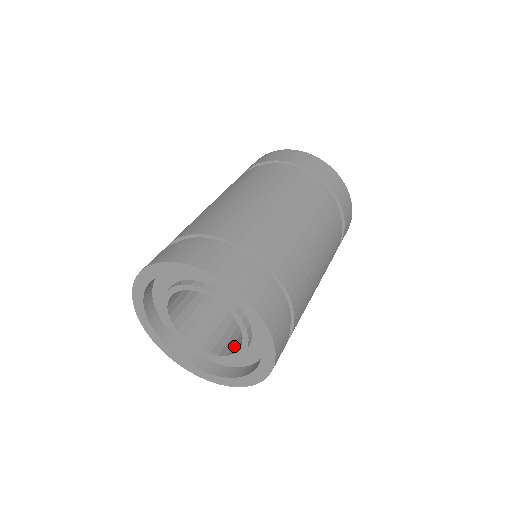
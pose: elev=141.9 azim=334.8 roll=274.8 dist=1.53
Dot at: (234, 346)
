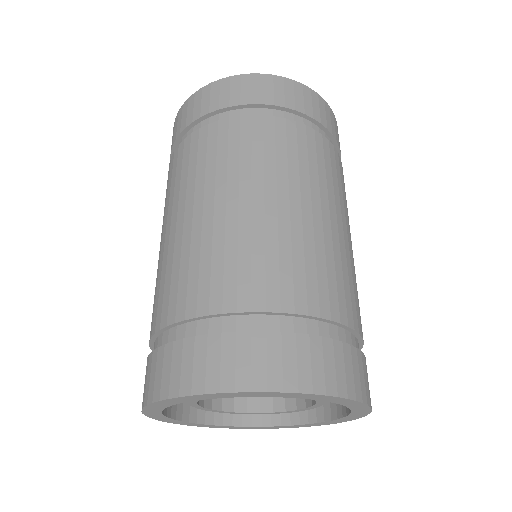
Dot at: occluded
